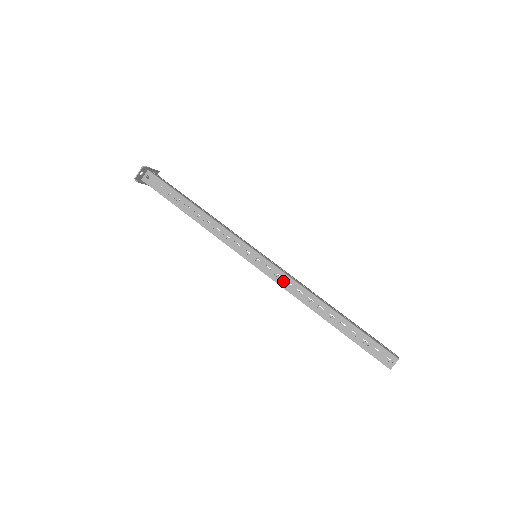
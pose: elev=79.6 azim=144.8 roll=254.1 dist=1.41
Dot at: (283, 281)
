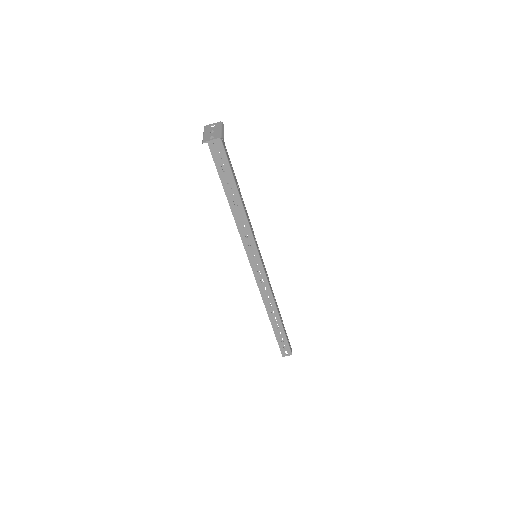
Dot at: (262, 285)
